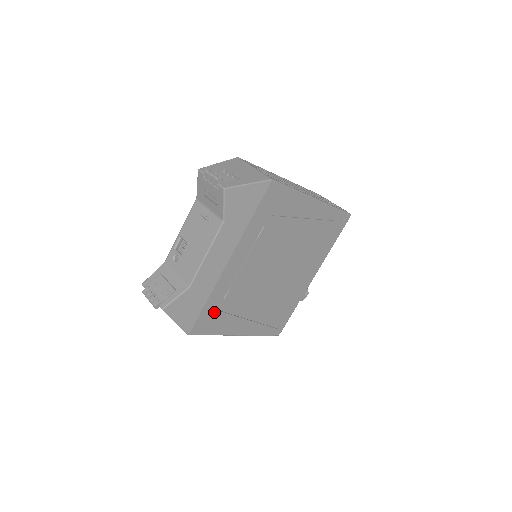
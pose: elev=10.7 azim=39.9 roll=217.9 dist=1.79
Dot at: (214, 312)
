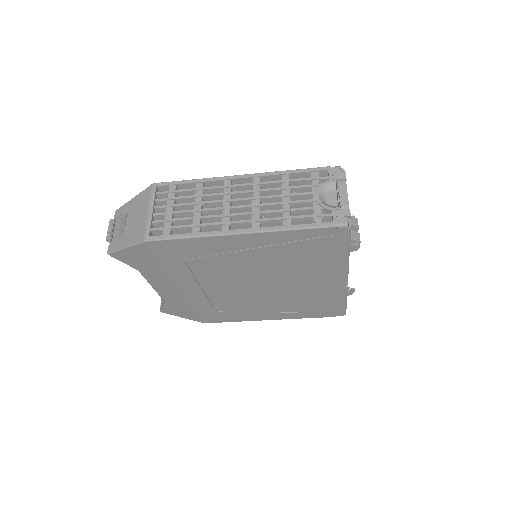
Dot at: (214, 312)
